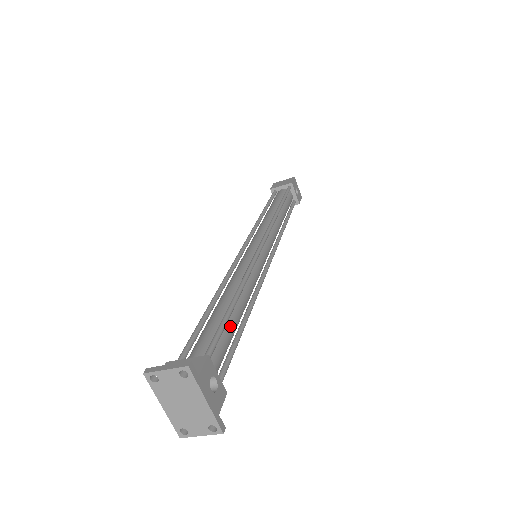
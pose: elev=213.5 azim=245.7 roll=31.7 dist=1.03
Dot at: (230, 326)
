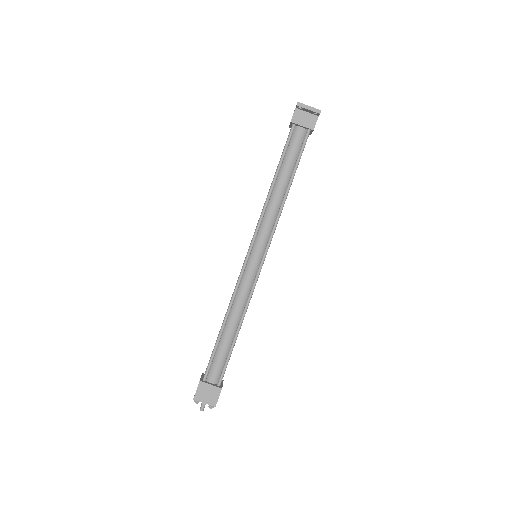
Dot at: occluded
